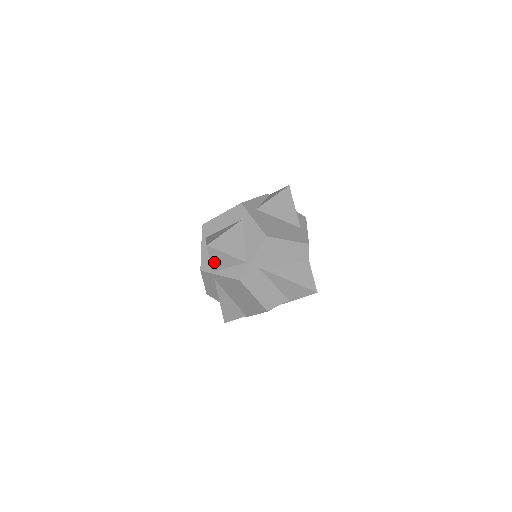
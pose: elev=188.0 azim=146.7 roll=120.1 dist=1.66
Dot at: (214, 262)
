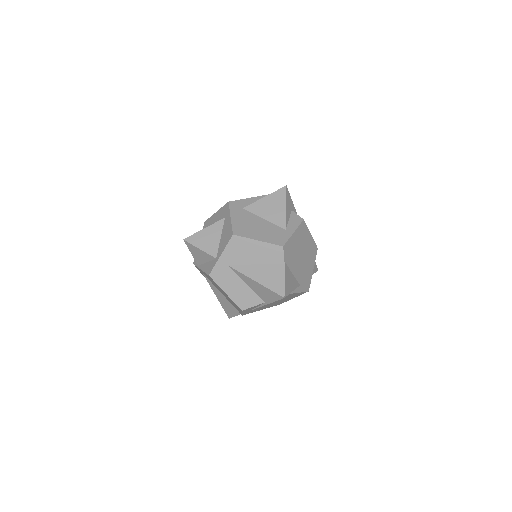
Dot at: (195, 256)
